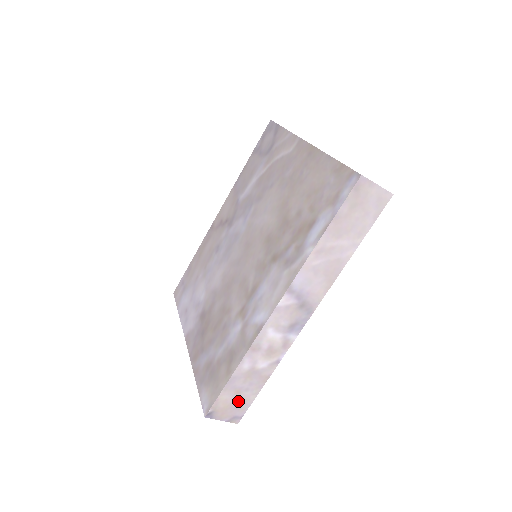
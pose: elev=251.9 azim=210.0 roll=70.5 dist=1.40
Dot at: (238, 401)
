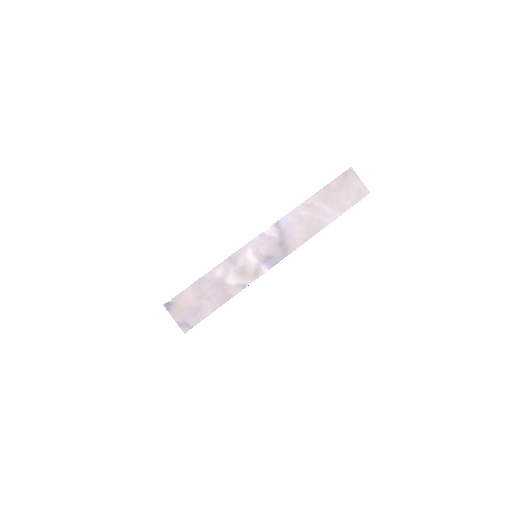
Dot at: (197, 307)
